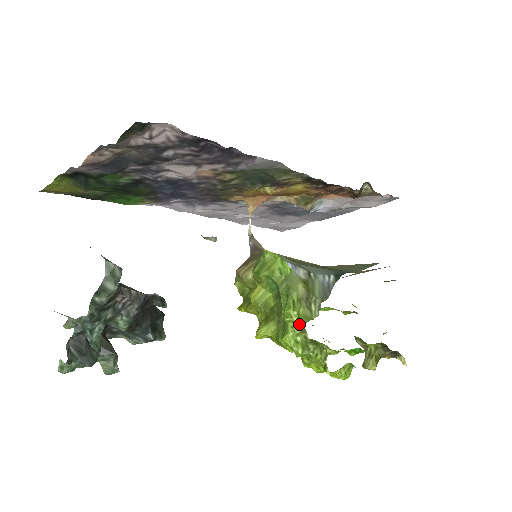
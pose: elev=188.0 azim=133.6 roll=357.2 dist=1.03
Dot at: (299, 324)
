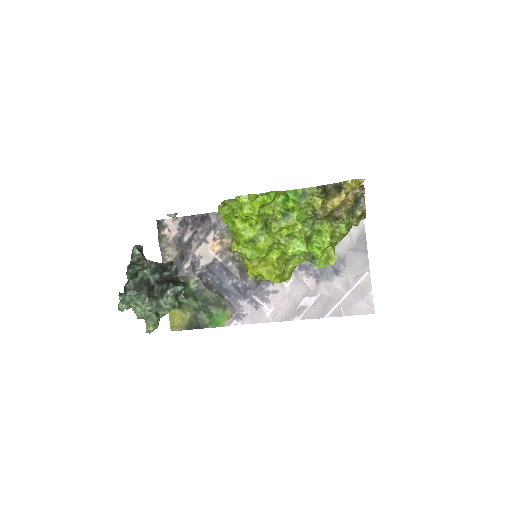
Dot at: (221, 205)
